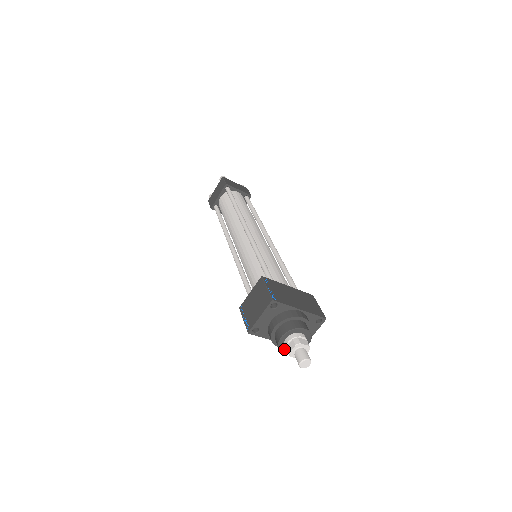
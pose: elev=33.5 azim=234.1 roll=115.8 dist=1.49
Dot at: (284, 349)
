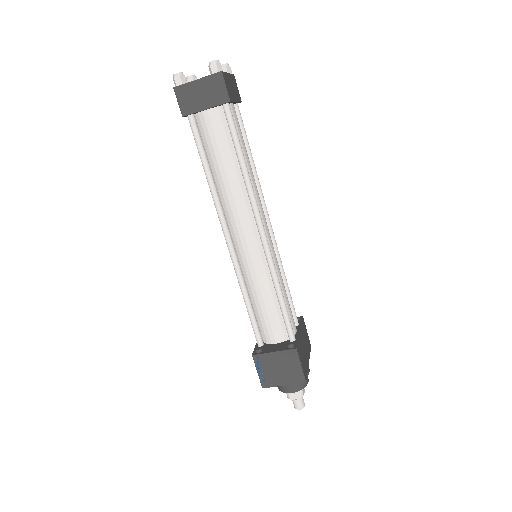
Dot at: occluded
